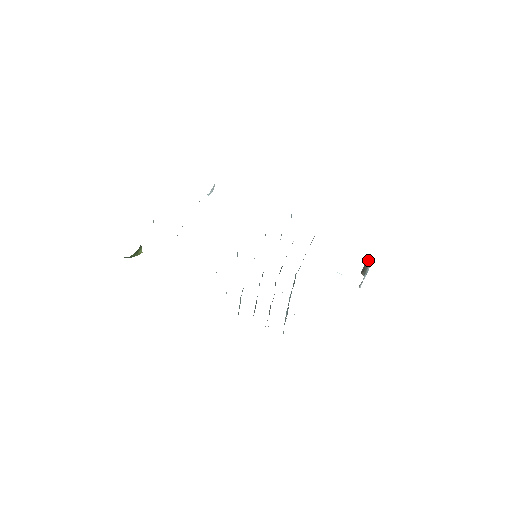
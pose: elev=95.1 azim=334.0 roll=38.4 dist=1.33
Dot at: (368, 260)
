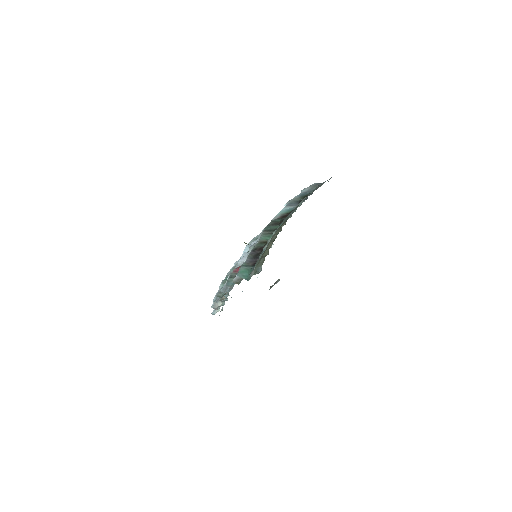
Dot at: (279, 279)
